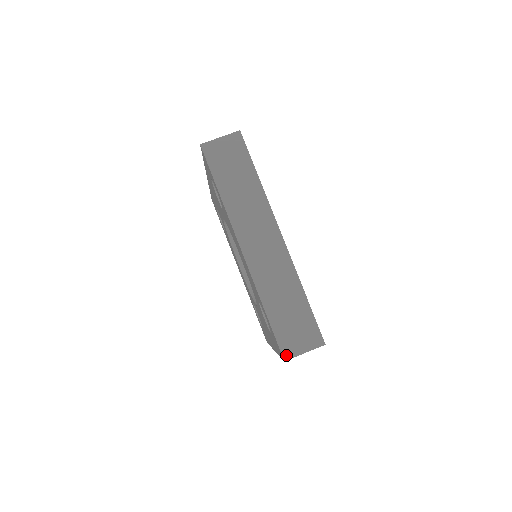
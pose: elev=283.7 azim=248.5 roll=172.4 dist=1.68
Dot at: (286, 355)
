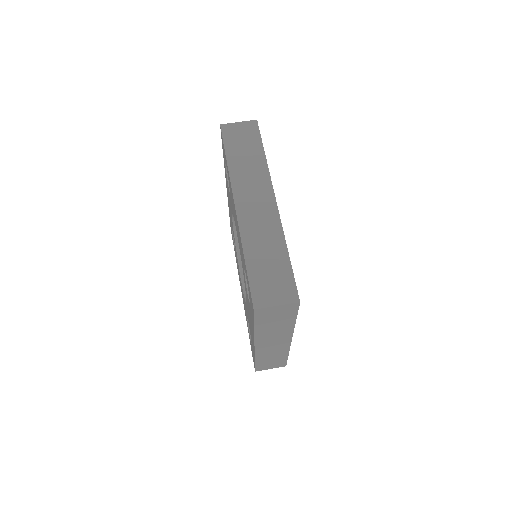
Dot at: (257, 304)
